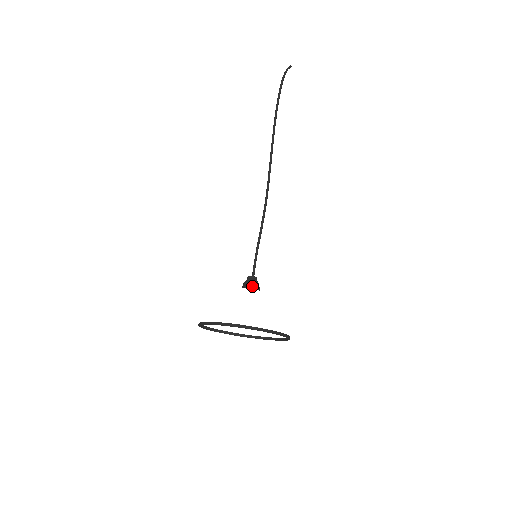
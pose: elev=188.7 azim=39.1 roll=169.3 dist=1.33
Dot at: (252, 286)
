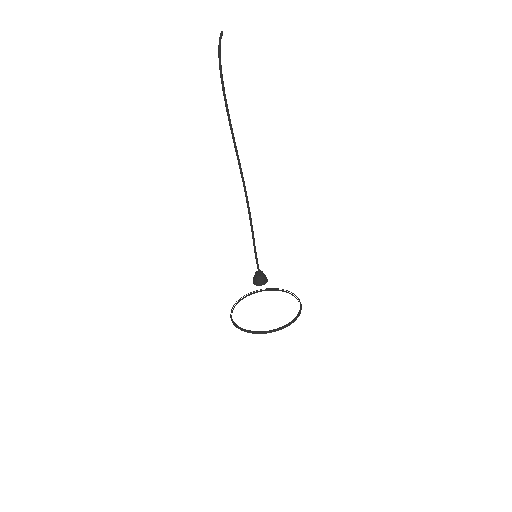
Dot at: (261, 284)
